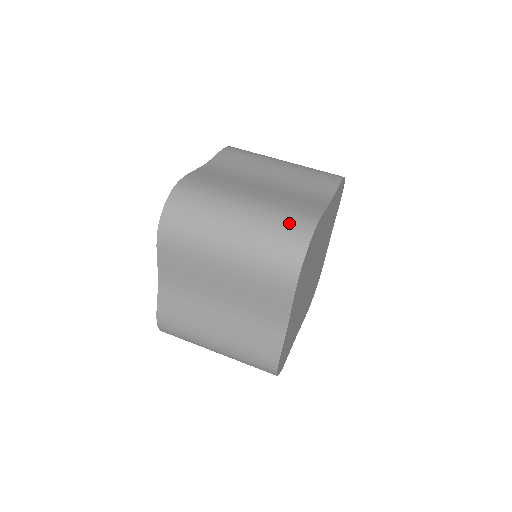
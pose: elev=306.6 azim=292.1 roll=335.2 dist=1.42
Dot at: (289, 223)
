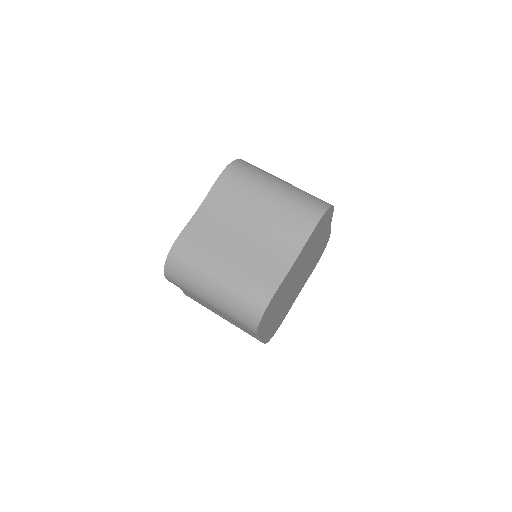
Dot at: occluded
